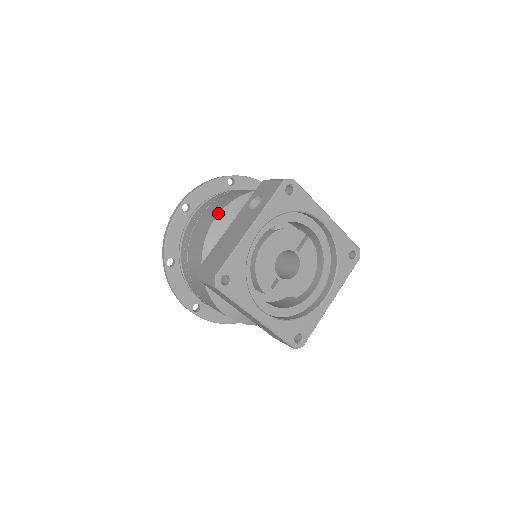
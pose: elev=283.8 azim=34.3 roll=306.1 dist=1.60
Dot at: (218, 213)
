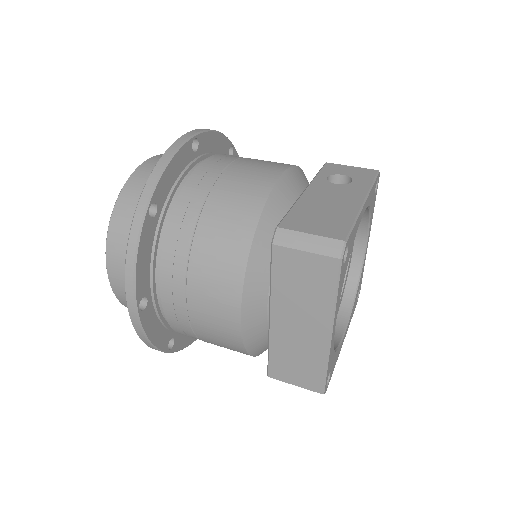
Dot at: (284, 169)
